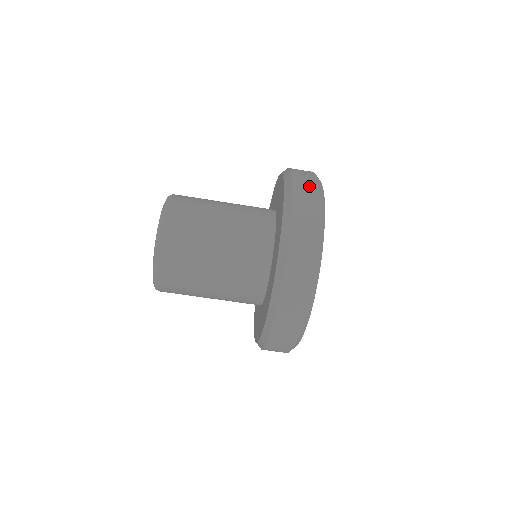
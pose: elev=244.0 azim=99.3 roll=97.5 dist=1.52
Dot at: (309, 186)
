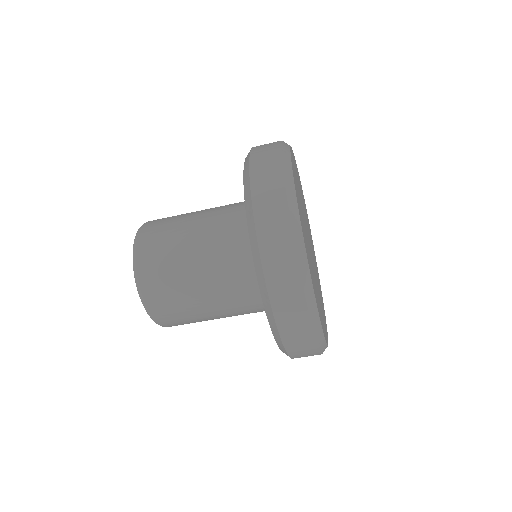
Dot at: (269, 146)
